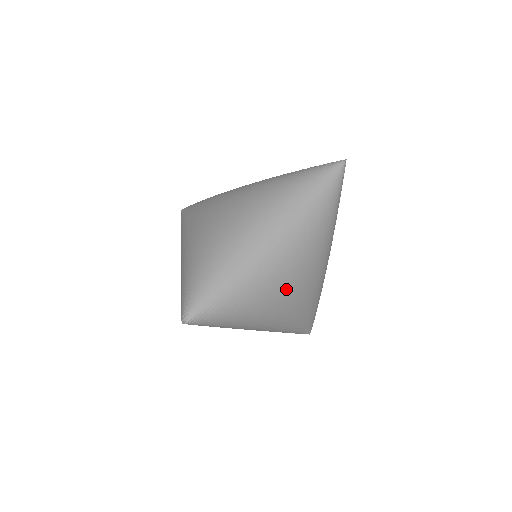
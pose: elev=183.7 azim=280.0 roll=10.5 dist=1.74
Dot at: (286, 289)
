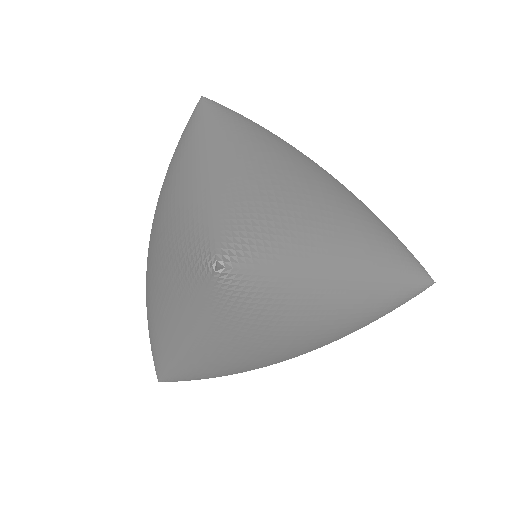
Dot at: (291, 348)
